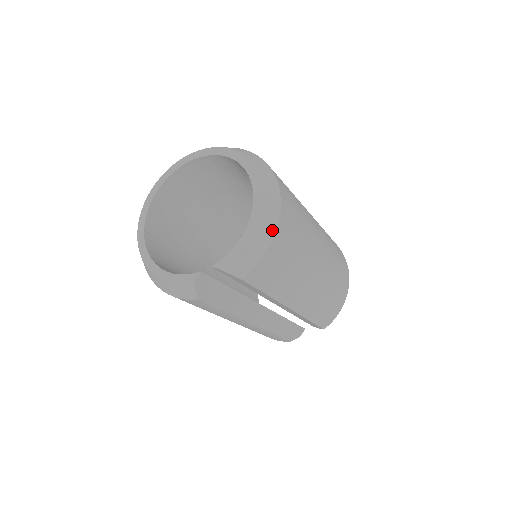
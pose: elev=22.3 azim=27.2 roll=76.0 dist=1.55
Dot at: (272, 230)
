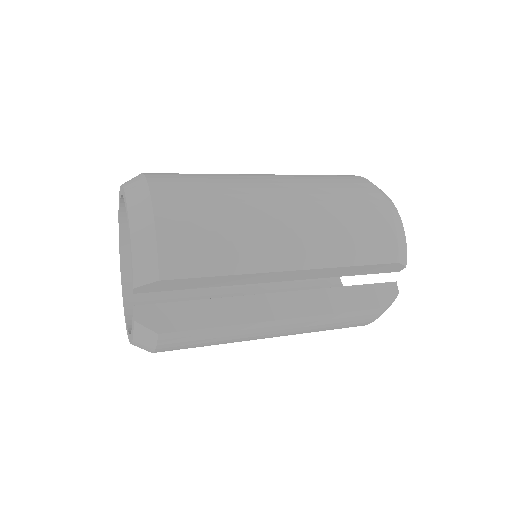
Dot at: (148, 215)
